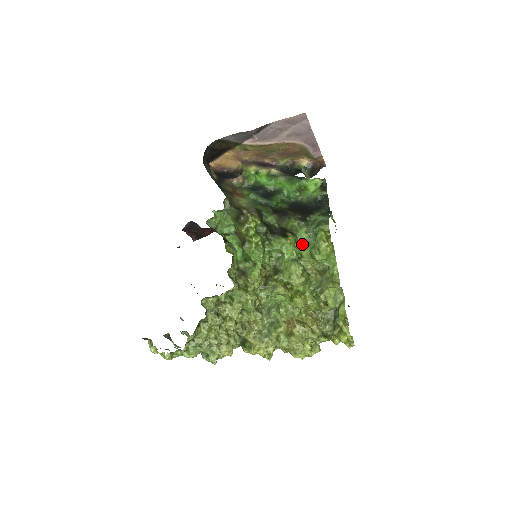
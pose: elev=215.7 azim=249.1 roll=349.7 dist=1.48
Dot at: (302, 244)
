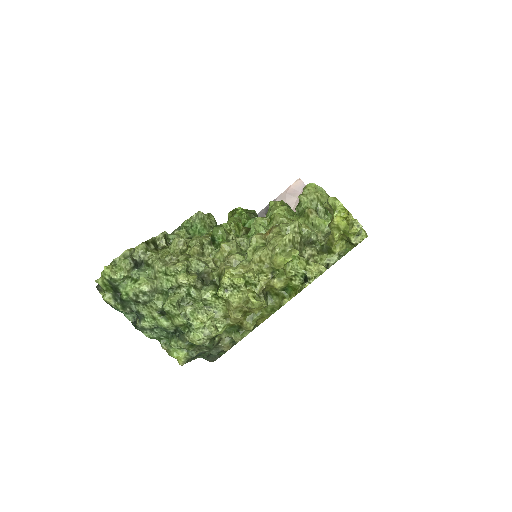
Dot at: occluded
